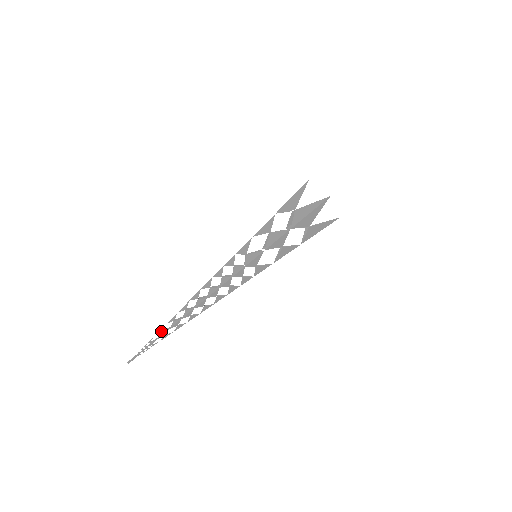
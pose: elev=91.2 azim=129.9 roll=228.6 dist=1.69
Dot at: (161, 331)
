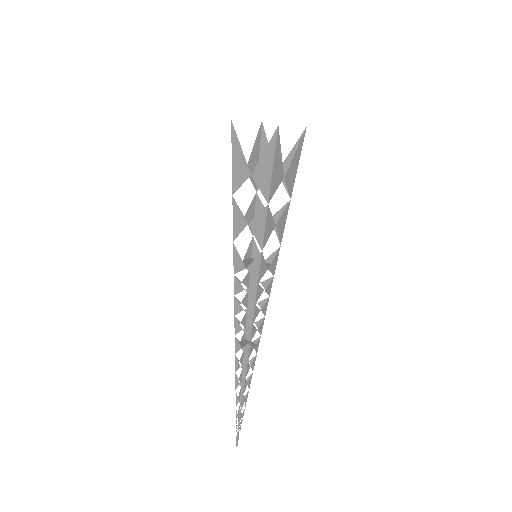
Dot at: (237, 401)
